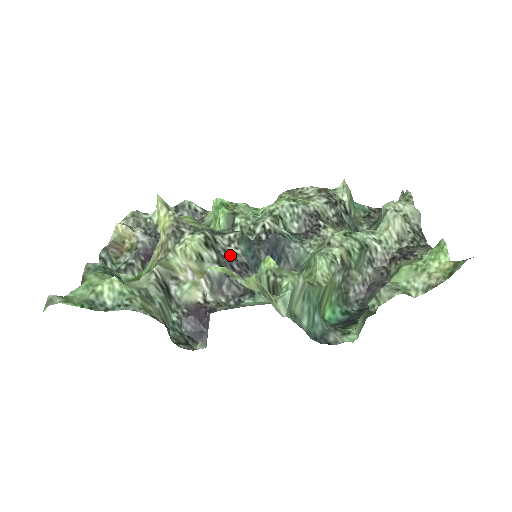
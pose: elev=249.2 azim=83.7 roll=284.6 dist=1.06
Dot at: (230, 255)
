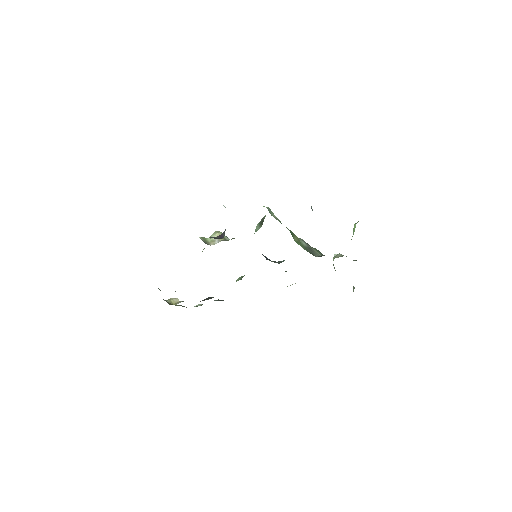
Dot at: occluded
